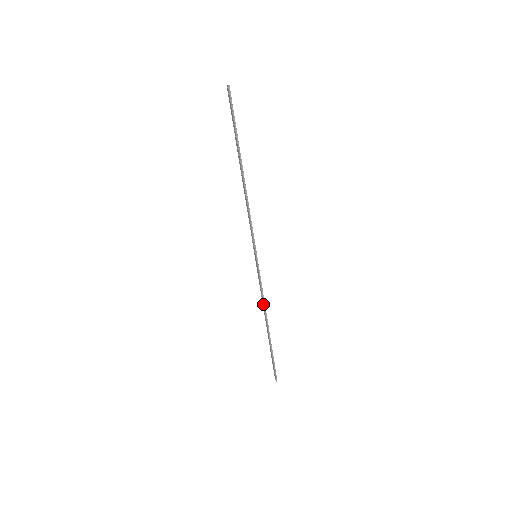
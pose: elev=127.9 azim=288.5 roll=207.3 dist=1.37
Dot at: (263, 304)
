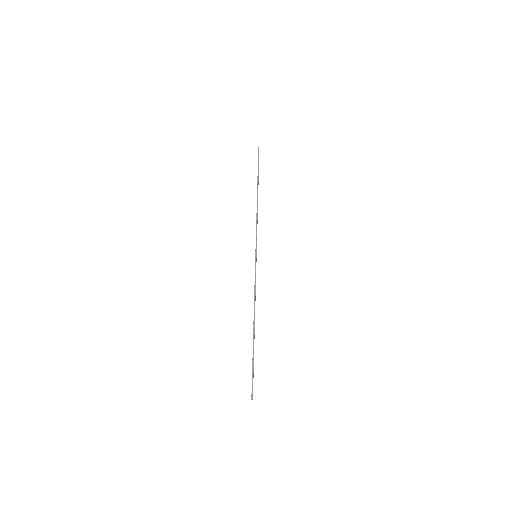
Dot at: (254, 301)
